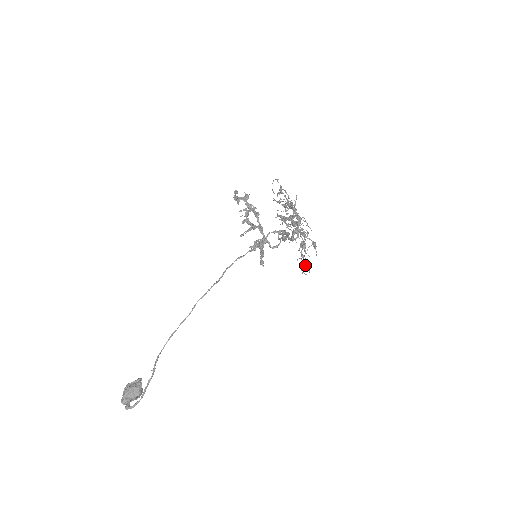
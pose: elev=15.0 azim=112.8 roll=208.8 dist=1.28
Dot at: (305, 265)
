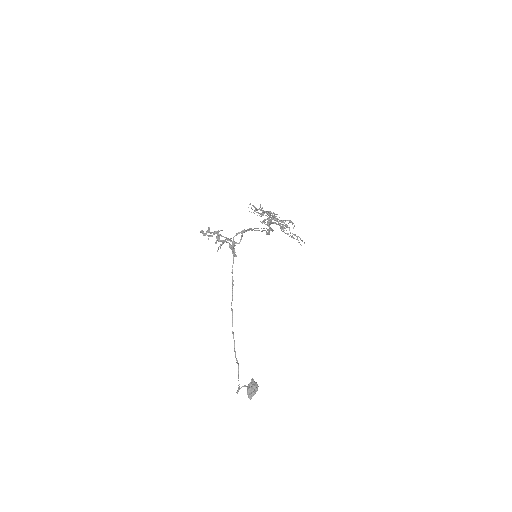
Dot at: (297, 238)
